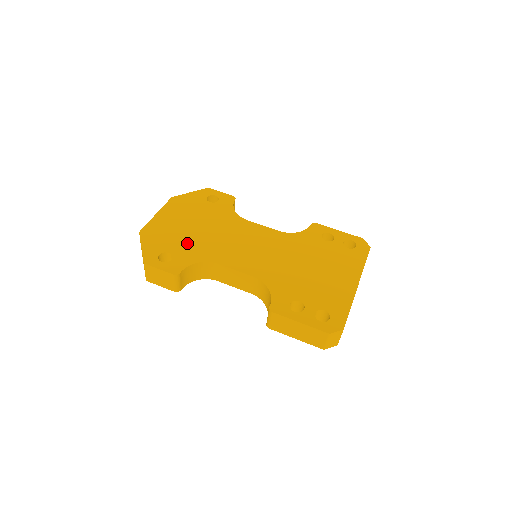
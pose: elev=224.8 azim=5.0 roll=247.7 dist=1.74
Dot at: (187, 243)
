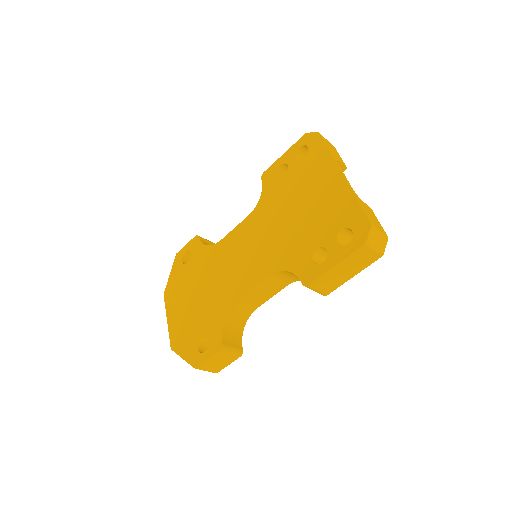
Dot at: (204, 314)
